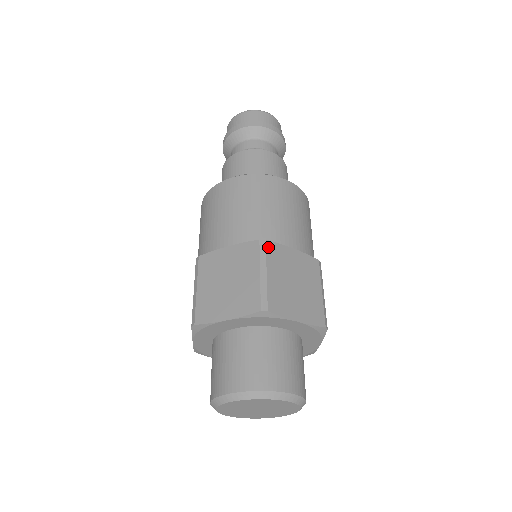
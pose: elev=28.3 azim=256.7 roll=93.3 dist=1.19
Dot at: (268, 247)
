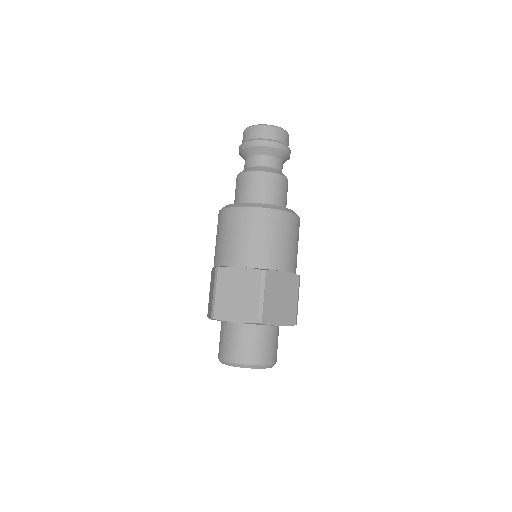
Dot at: (219, 272)
